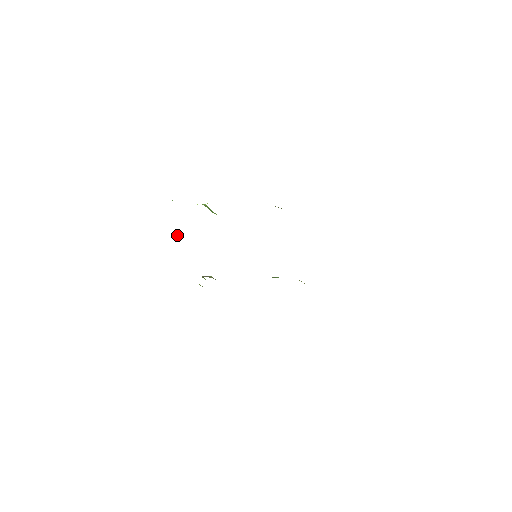
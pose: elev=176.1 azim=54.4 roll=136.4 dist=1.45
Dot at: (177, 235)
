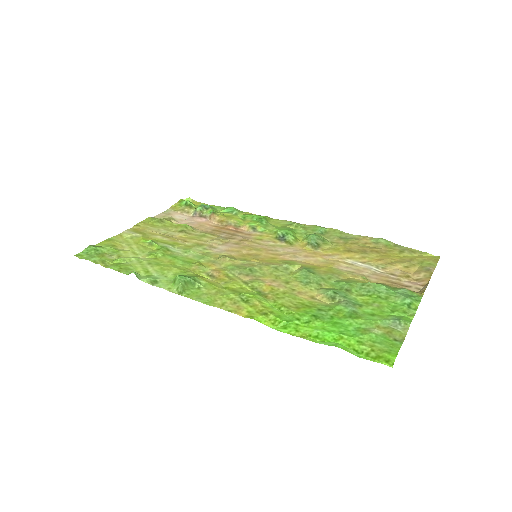
Dot at: (149, 241)
